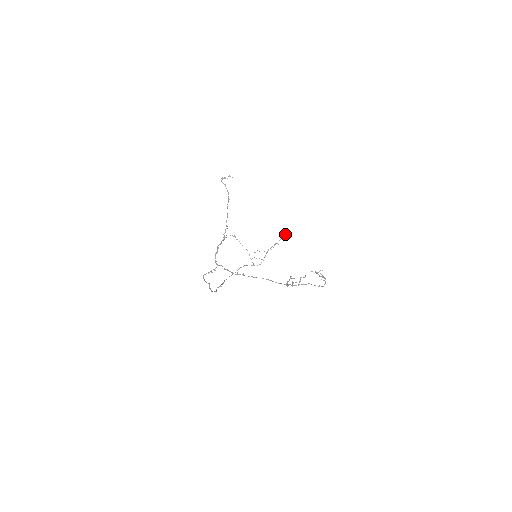
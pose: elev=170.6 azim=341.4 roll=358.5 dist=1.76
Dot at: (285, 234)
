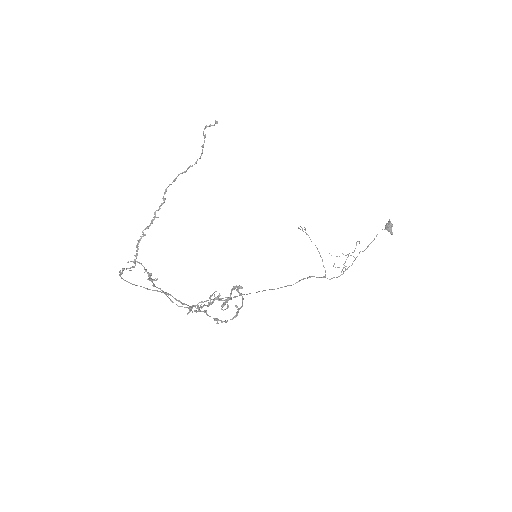
Dot at: (387, 226)
